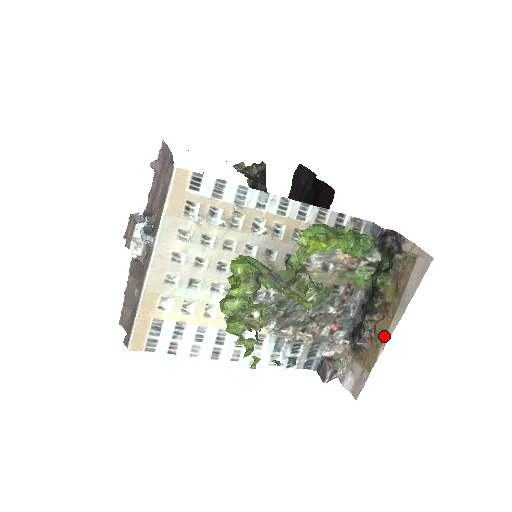
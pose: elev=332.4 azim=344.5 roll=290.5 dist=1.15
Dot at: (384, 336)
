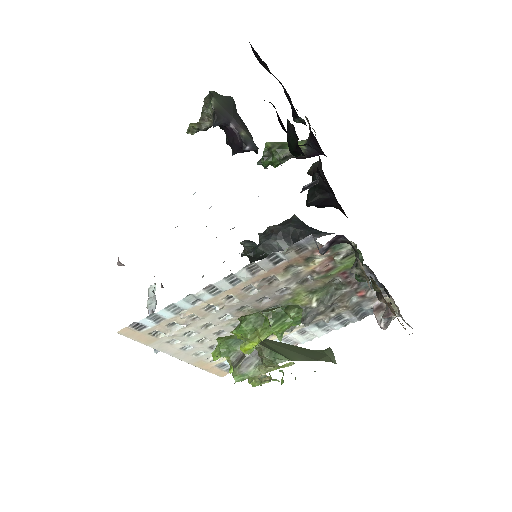
Dot at: occluded
